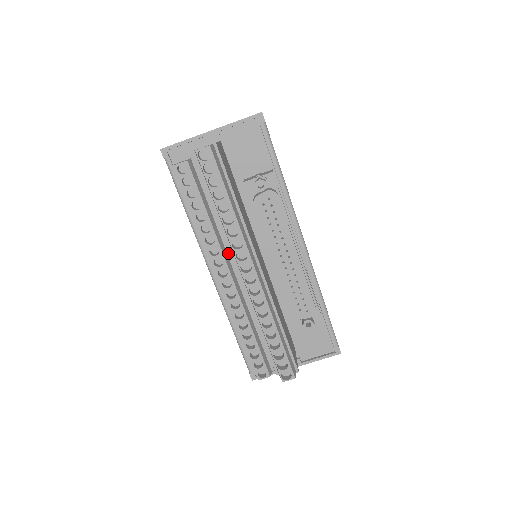
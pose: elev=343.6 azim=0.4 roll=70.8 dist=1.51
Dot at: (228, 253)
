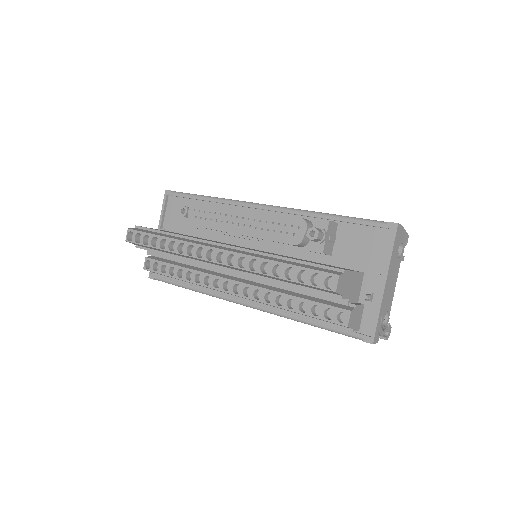
Dot at: (220, 272)
